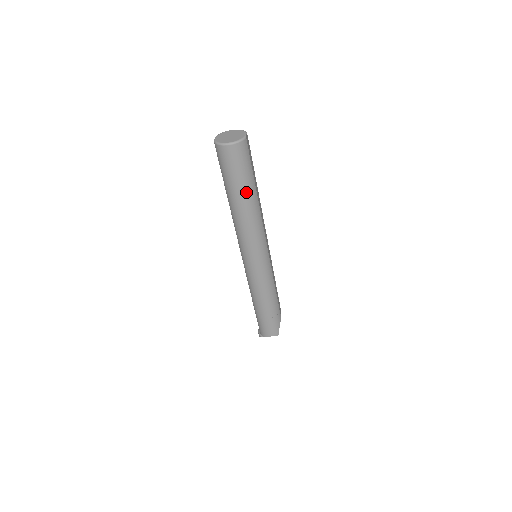
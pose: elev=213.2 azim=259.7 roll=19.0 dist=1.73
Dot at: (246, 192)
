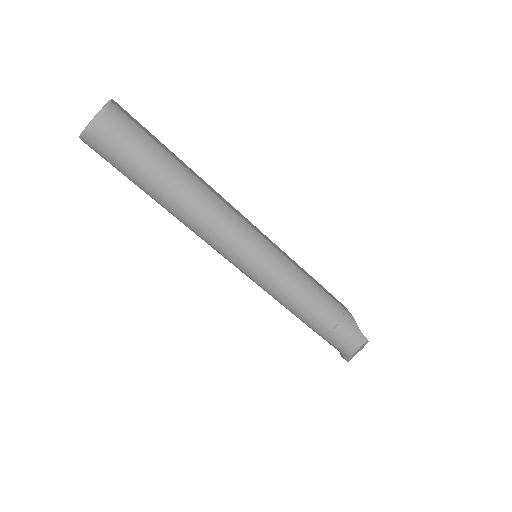
Dot at: (167, 173)
